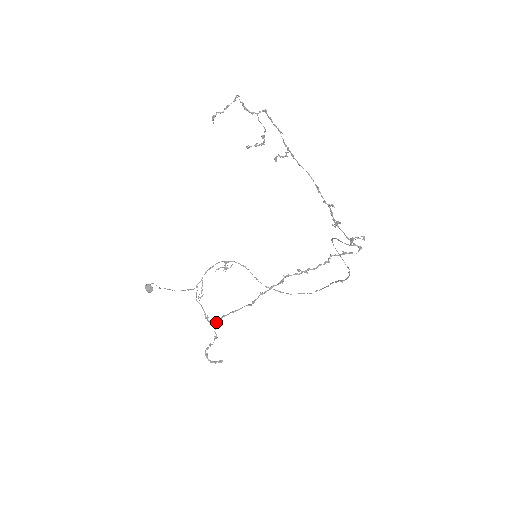
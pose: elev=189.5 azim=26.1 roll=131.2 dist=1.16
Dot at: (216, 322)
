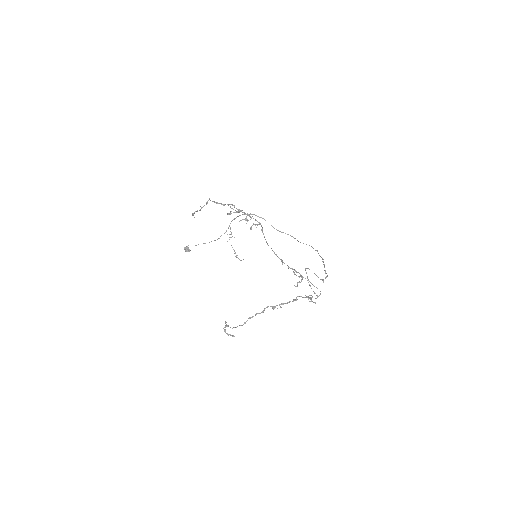
Dot at: (225, 323)
